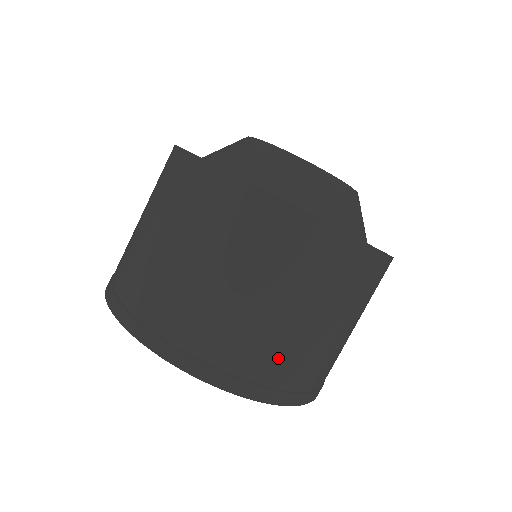
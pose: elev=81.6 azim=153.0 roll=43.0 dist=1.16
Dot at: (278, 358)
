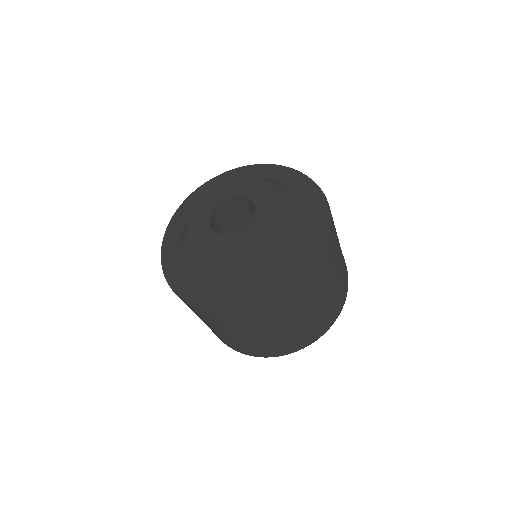
Dot at: (309, 330)
